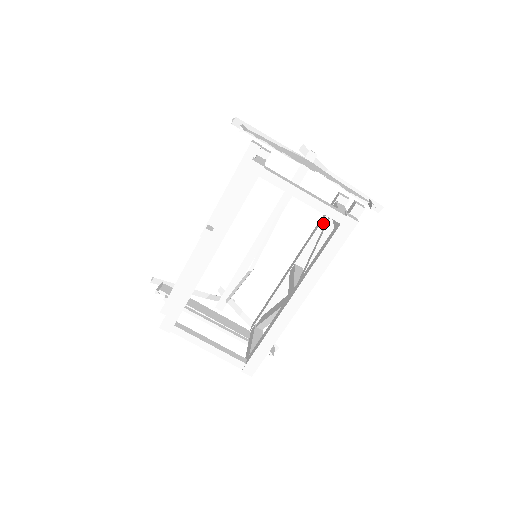
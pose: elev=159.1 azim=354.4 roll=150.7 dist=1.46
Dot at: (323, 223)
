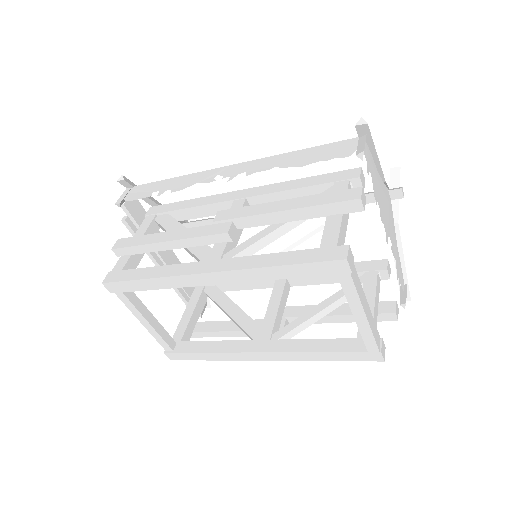
Dot at: occluded
